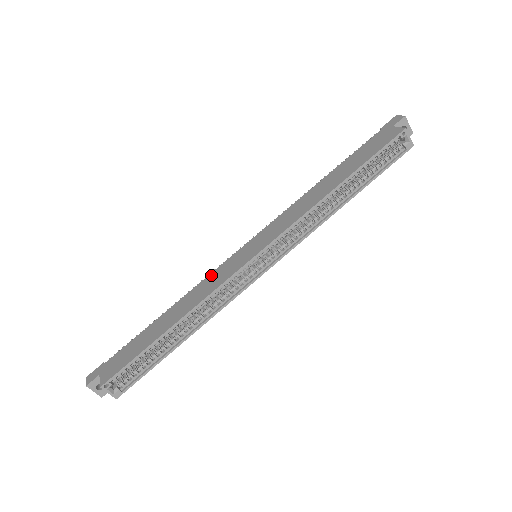
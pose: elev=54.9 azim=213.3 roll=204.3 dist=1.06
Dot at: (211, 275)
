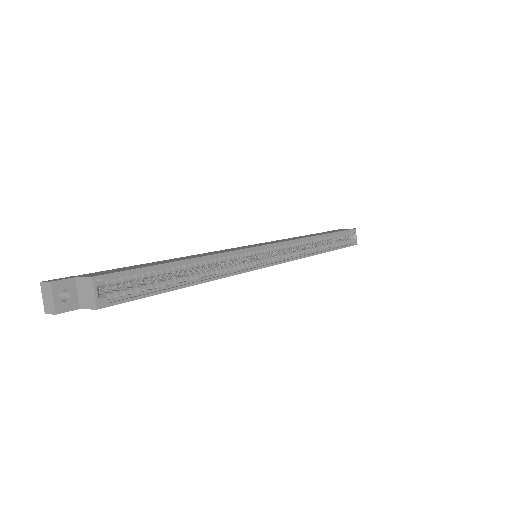
Dot at: (216, 251)
